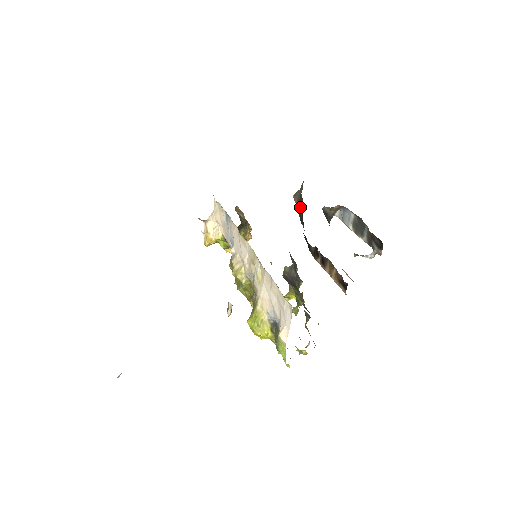
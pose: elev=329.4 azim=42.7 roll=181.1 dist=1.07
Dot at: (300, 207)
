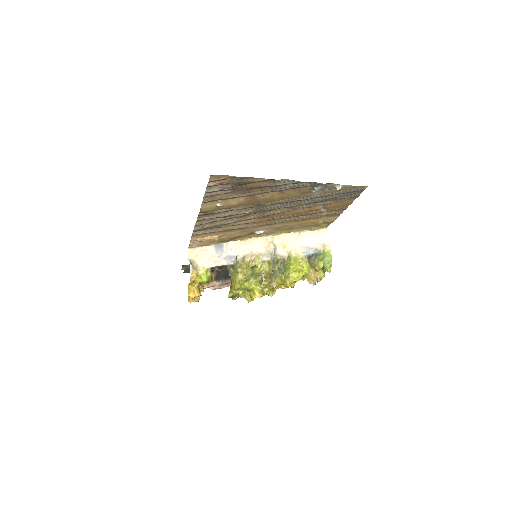
Dot at: (225, 272)
